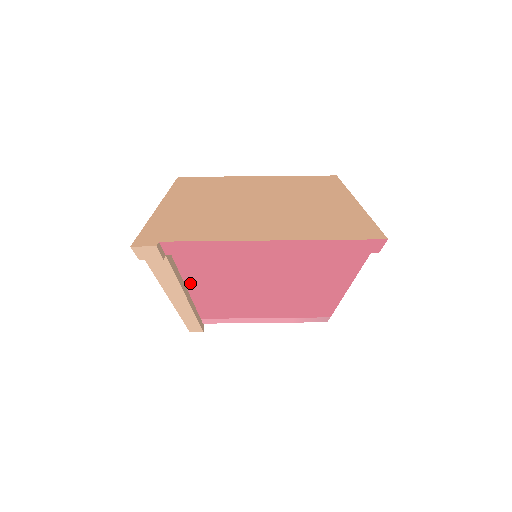
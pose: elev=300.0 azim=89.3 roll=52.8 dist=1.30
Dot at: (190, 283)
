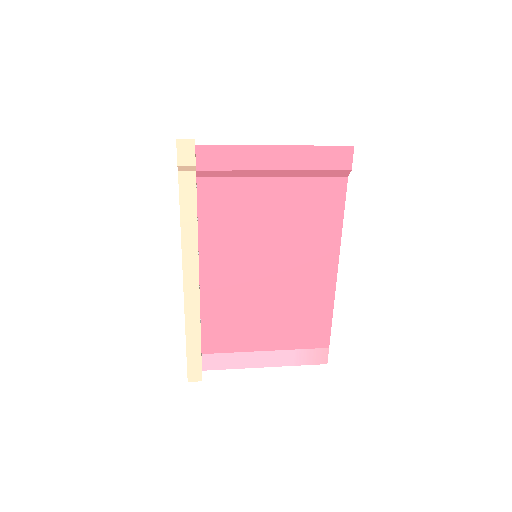
Dot at: (203, 252)
